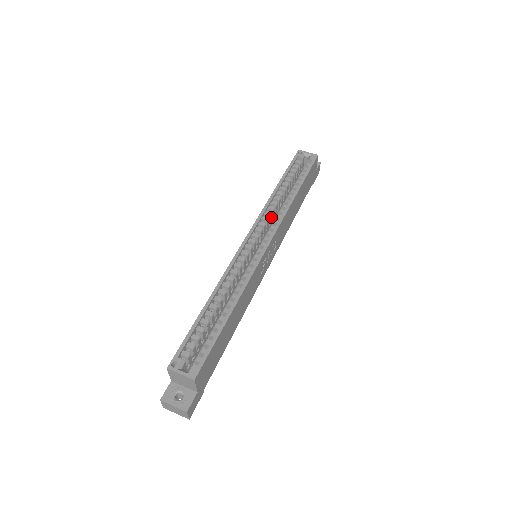
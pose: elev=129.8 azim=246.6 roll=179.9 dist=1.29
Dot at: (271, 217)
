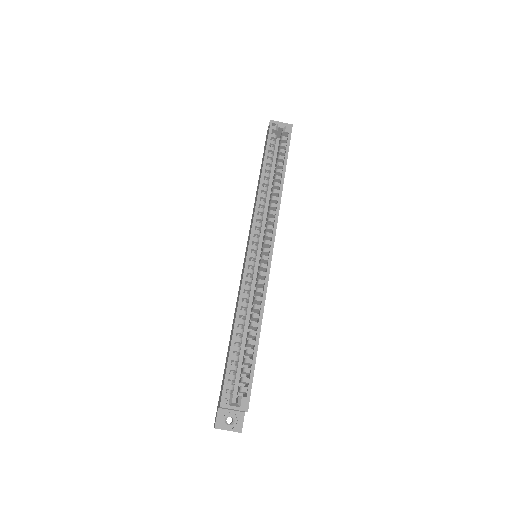
Dot at: (263, 212)
